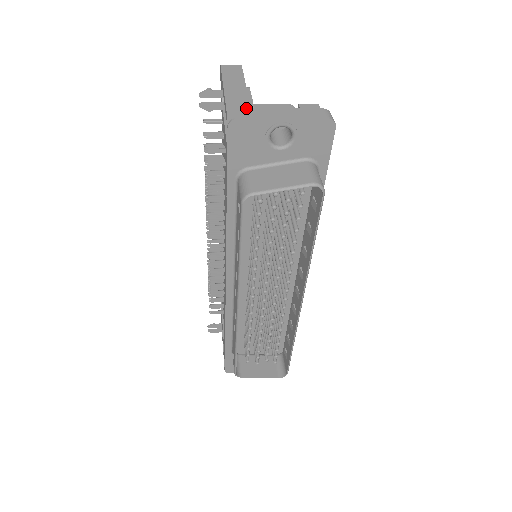
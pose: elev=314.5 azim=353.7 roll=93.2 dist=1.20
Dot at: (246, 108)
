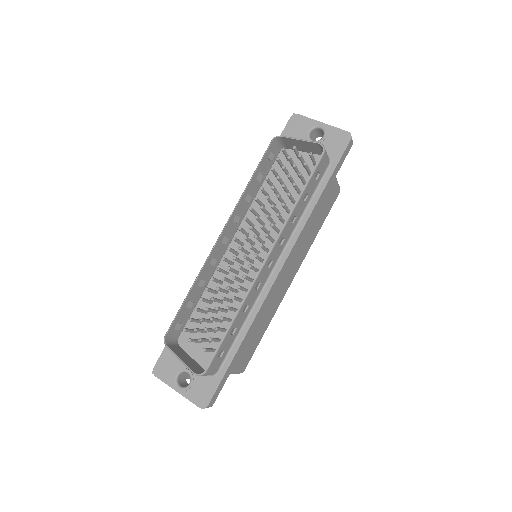
Dot at: occluded
